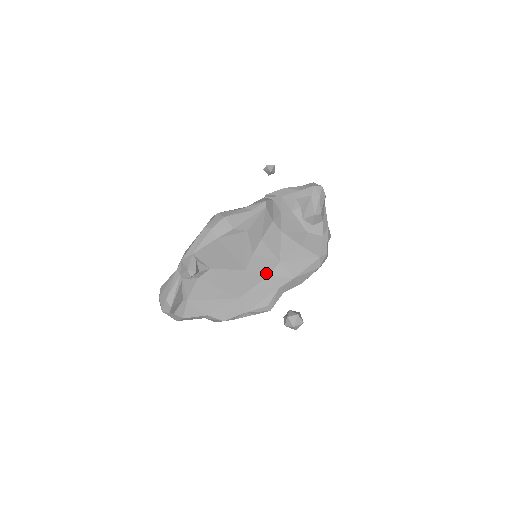
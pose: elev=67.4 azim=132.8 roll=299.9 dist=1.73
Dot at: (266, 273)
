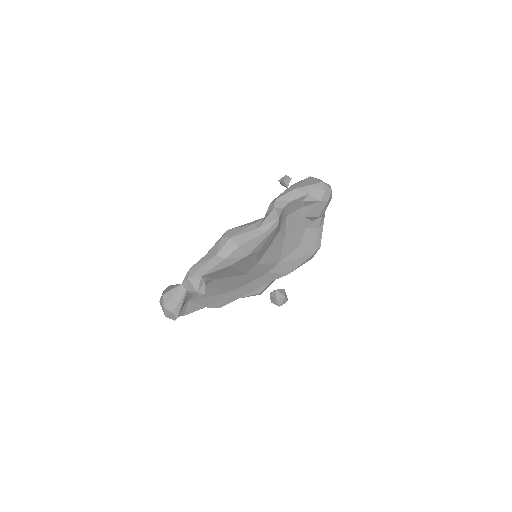
Dot at: (264, 272)
